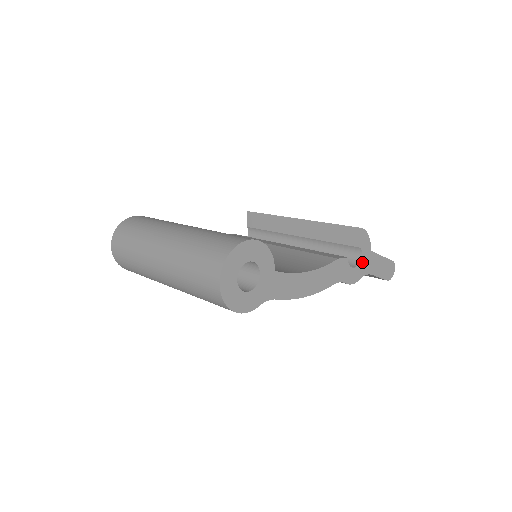
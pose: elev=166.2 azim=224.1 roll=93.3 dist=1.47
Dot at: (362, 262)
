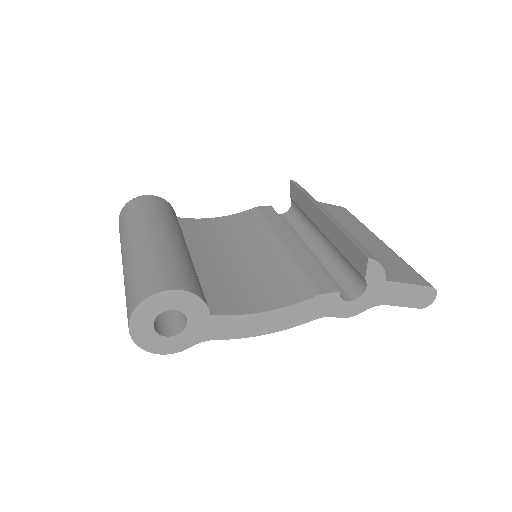
Dot at: (368, 294)
